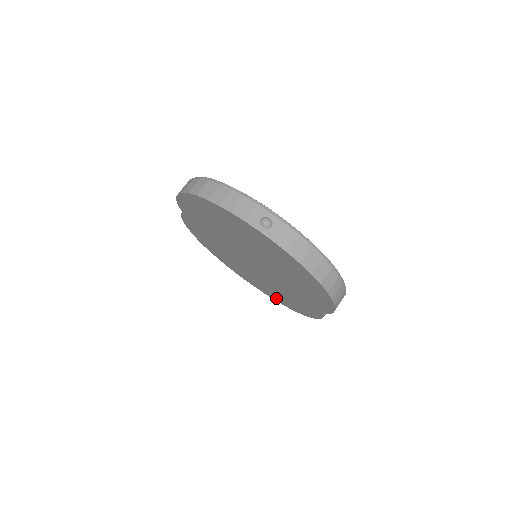
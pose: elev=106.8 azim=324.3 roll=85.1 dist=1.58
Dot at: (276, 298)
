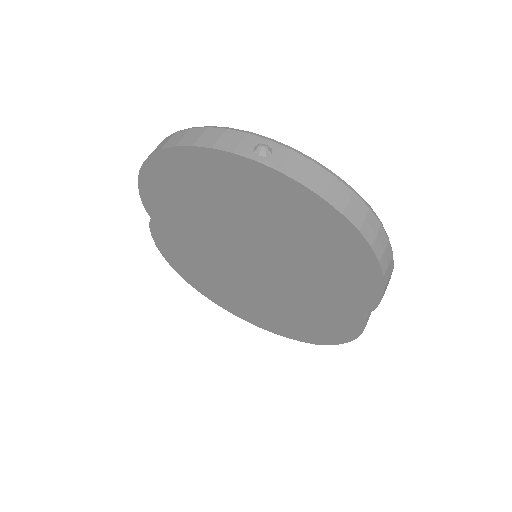
Dot at: (292, 332)
